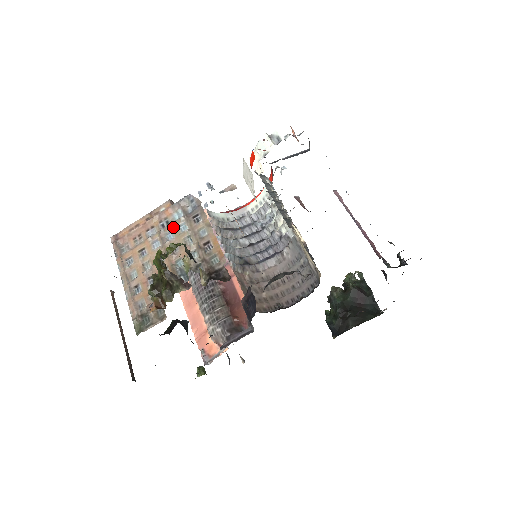
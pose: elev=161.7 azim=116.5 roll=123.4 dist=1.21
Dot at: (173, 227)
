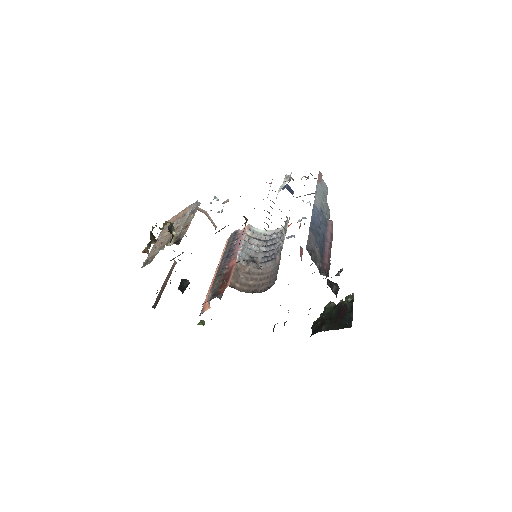
Dot at: (184, 218)
